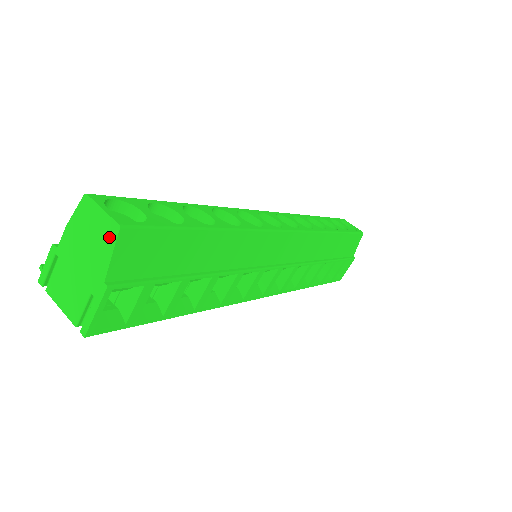
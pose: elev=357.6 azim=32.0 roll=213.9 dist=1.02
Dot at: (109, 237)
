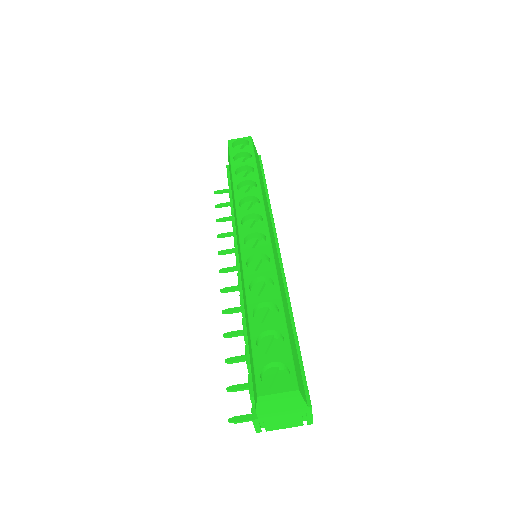
Dot at: (295, 397)
